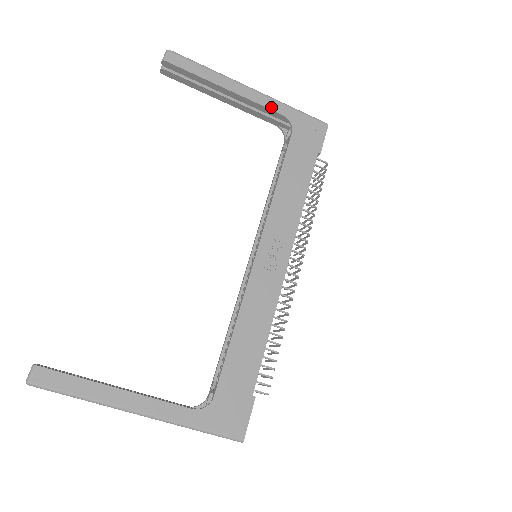
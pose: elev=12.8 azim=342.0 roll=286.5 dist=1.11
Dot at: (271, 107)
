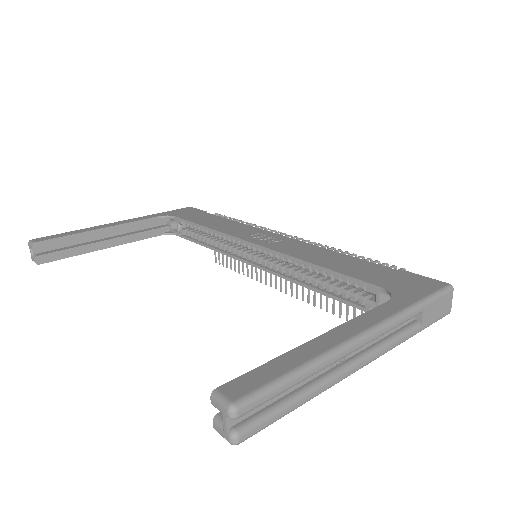
Dot at: (144, 219)
